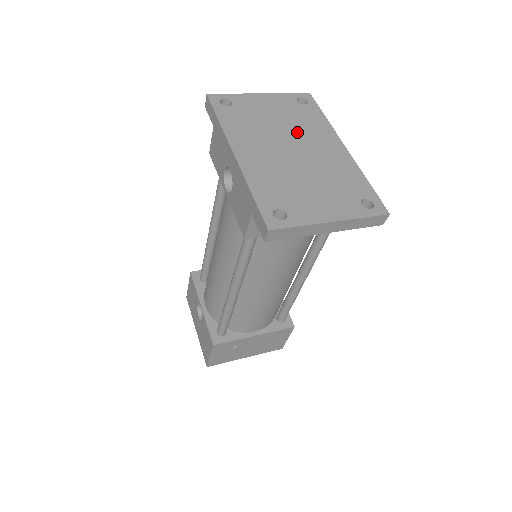
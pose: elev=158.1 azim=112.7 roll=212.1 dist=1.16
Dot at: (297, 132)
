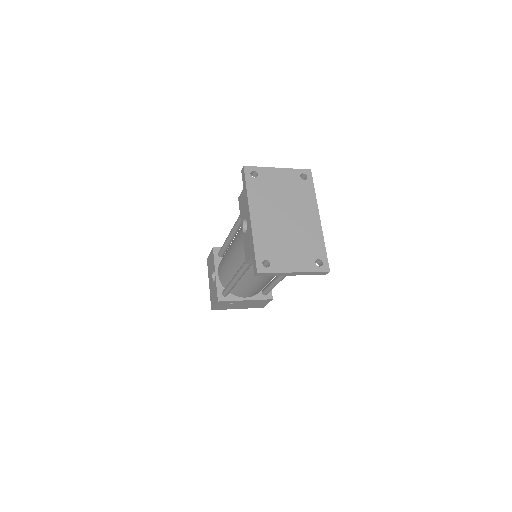
Dot at: (293, 203)
